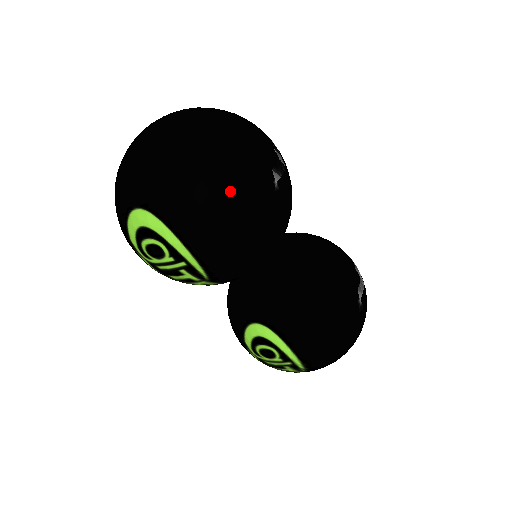
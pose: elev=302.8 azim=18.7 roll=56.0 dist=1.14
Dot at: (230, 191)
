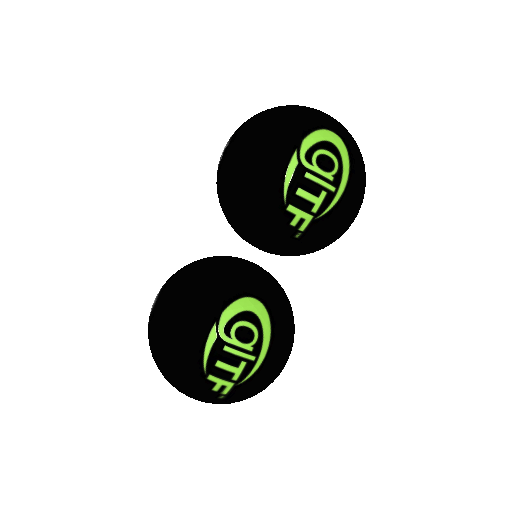
Dot at: (365, 186)
